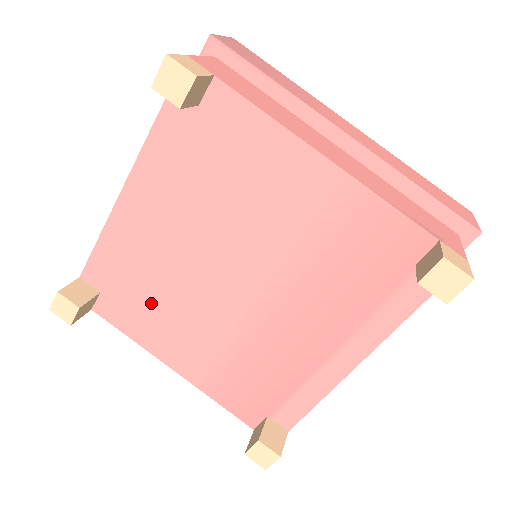
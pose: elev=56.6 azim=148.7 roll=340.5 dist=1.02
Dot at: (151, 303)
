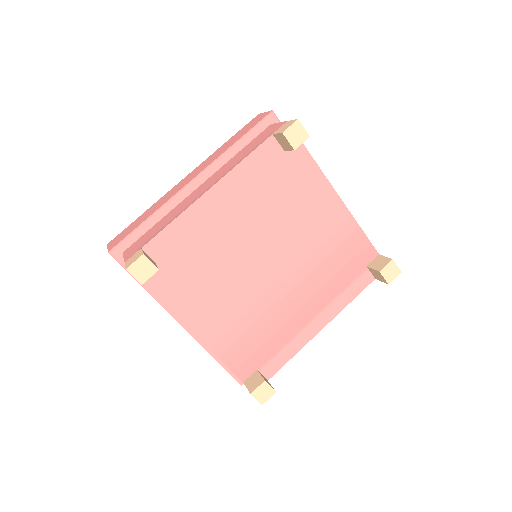
Dot at: (199, 276)
